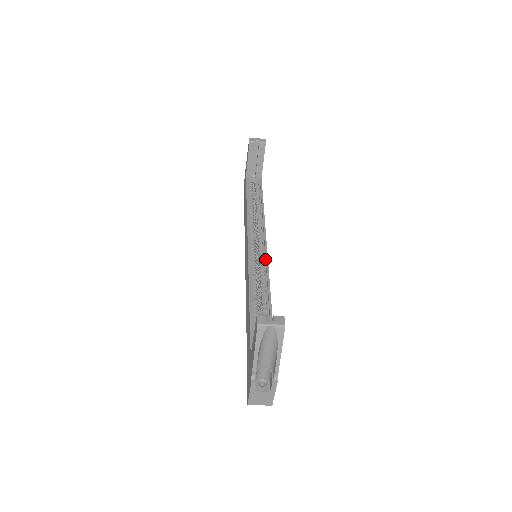
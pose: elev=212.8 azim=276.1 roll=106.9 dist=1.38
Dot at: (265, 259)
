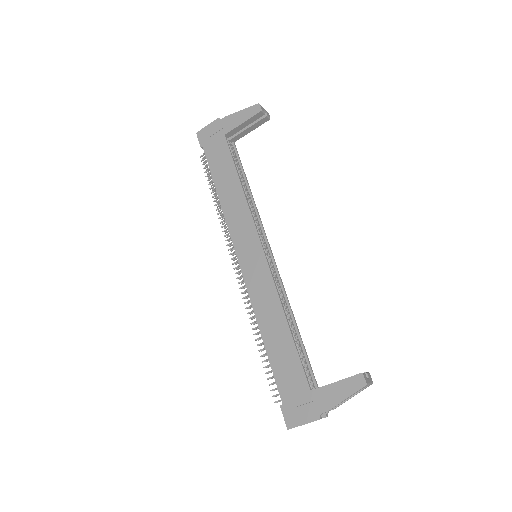
Dot at: (275, 268)
